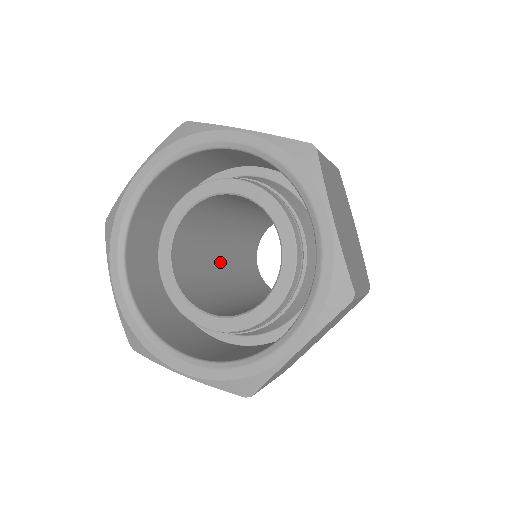
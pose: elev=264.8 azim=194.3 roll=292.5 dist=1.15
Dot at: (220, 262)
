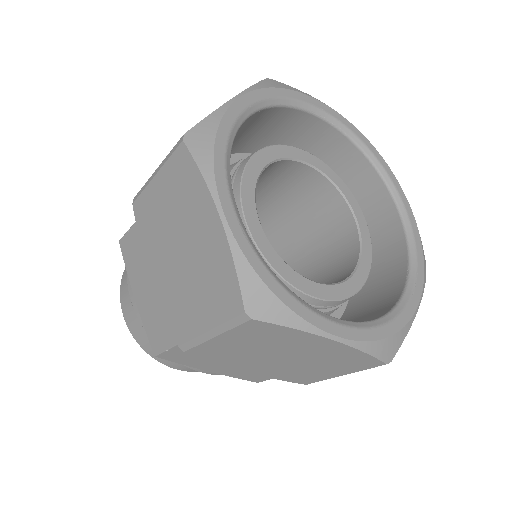
Dot at: occluded
